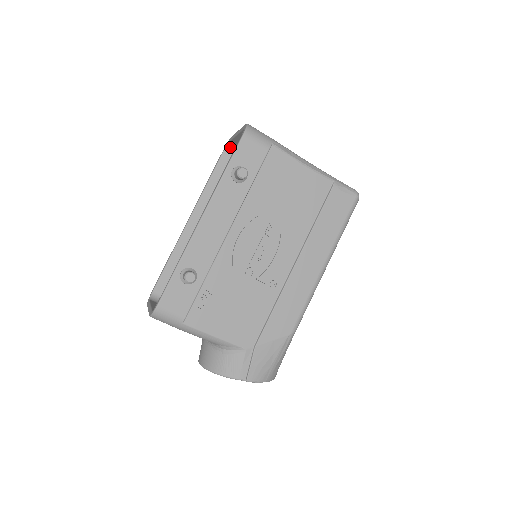
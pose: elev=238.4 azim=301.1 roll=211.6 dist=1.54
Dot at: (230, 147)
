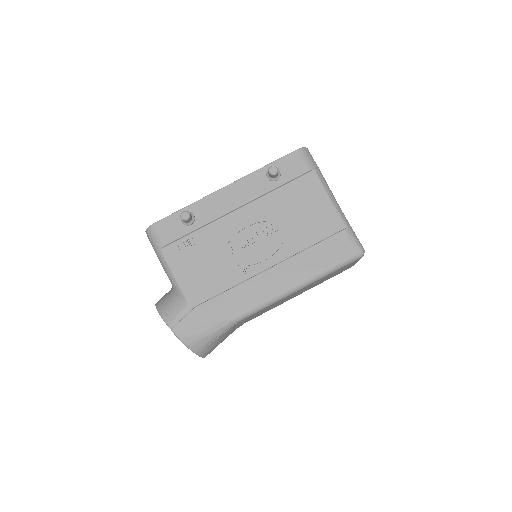
Dot at: occluded
